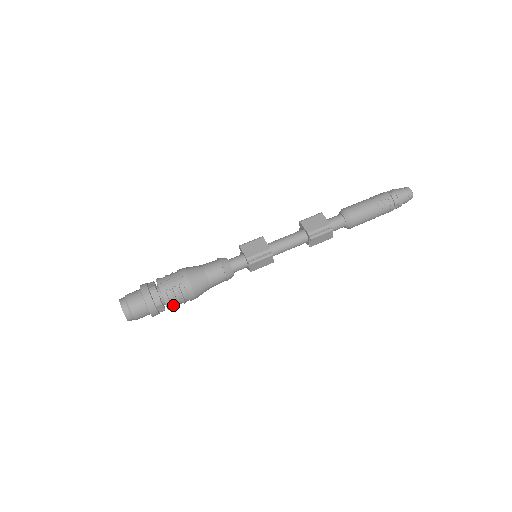
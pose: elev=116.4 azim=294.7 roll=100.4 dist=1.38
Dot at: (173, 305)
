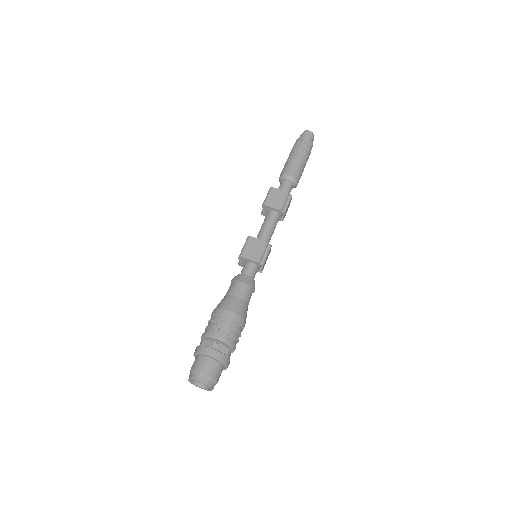
Dot at: (235, 346)
